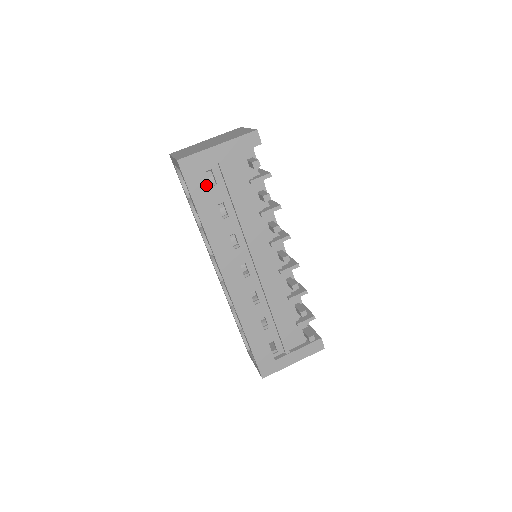
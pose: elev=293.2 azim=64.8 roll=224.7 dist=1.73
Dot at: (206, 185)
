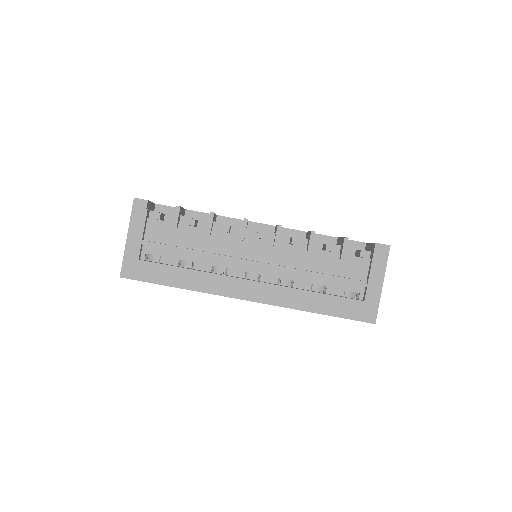
Dot at: (153, 266)
